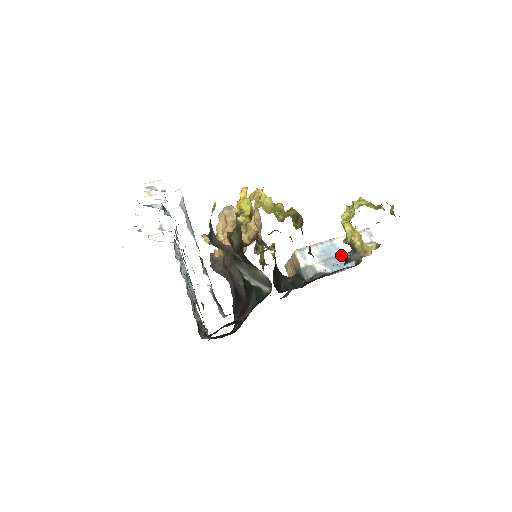
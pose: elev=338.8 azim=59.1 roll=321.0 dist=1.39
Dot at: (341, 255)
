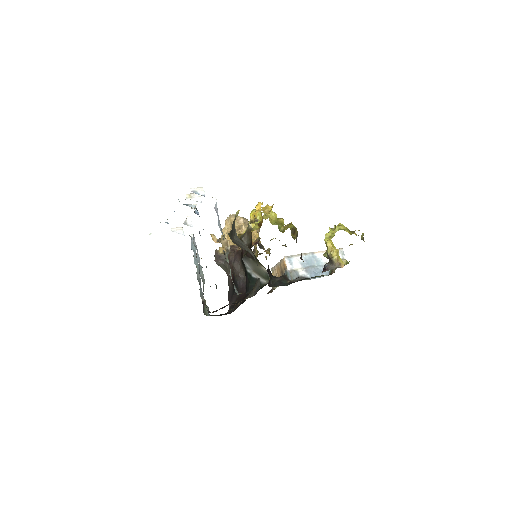
Dot at: (319, 265)
